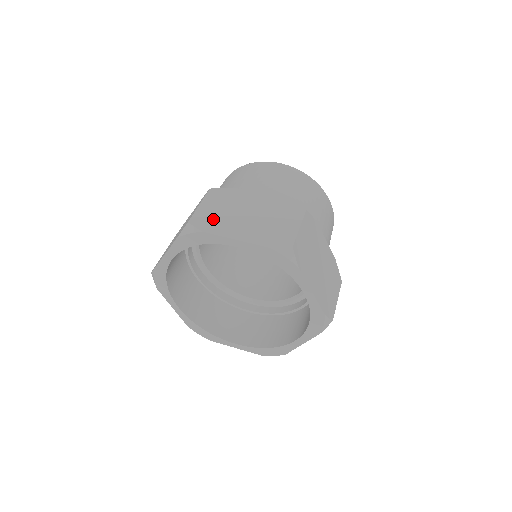
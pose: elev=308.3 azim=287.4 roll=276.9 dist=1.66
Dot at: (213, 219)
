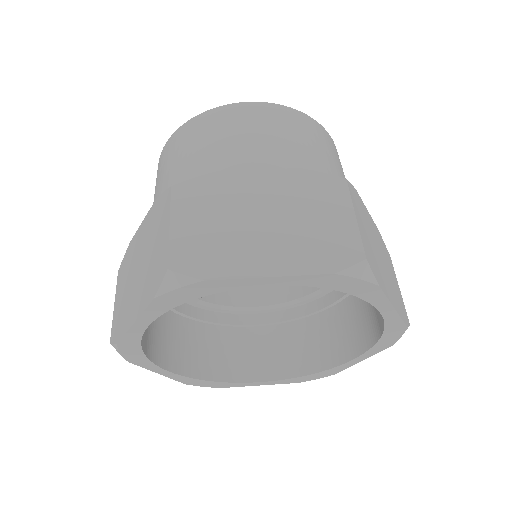
Dot at: (208, 247)
